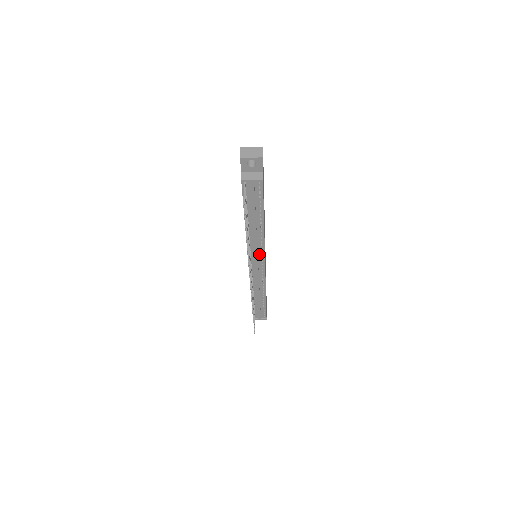
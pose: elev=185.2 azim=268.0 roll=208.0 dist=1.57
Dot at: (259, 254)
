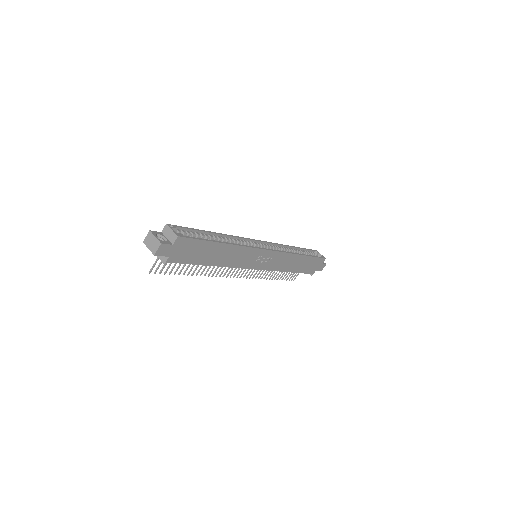
Dot at: occluded
